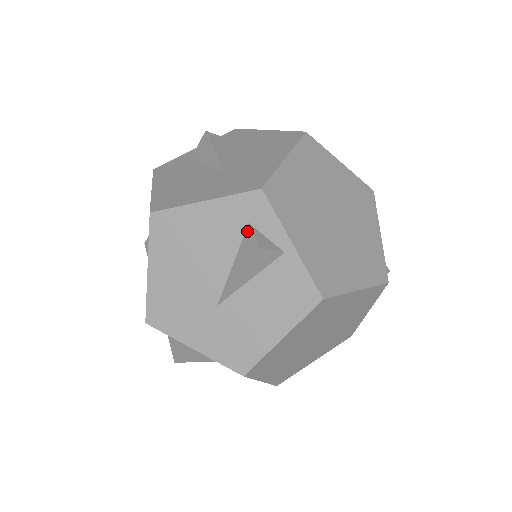
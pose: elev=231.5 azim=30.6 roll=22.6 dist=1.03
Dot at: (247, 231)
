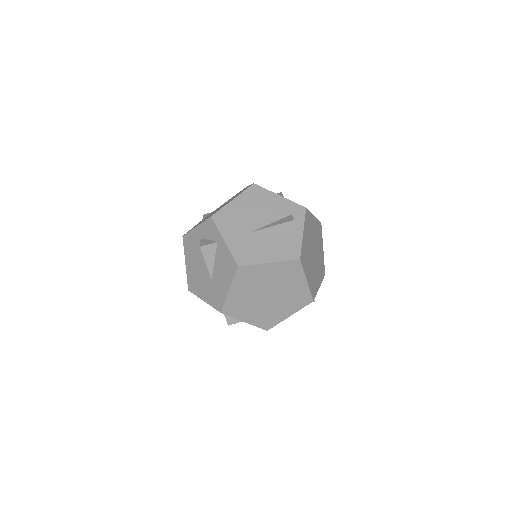
Dot at: (289, 216)
